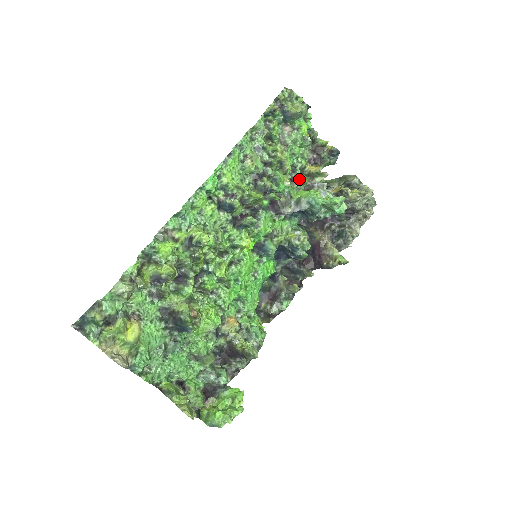
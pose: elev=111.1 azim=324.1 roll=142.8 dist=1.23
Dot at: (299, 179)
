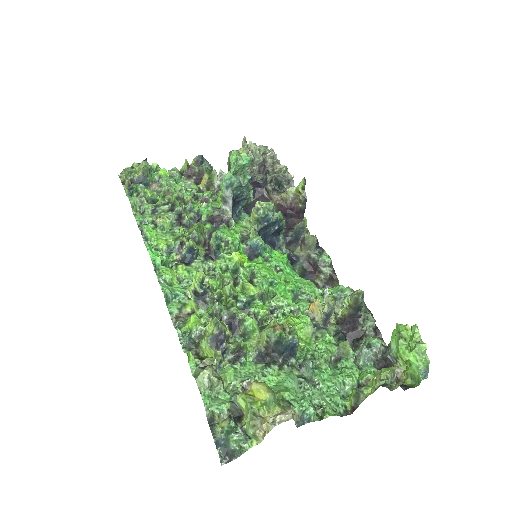
Dot at: (206, 196)
